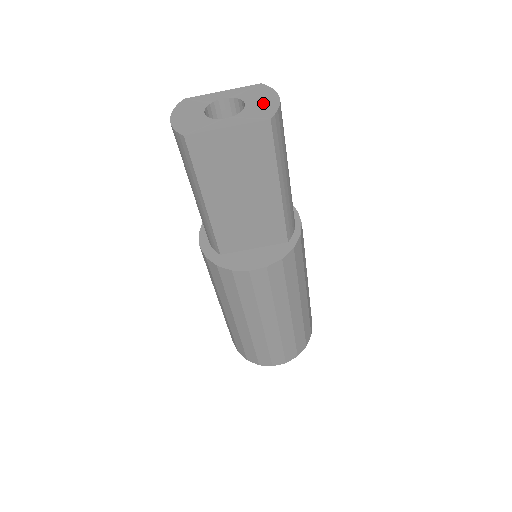
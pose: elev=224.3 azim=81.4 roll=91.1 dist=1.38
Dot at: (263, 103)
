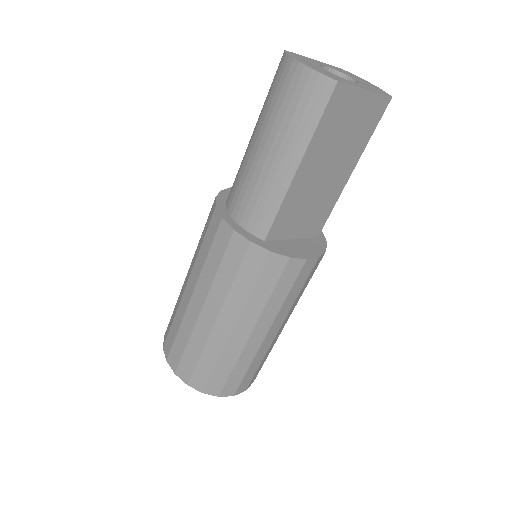
Dot at: (368, 83)
